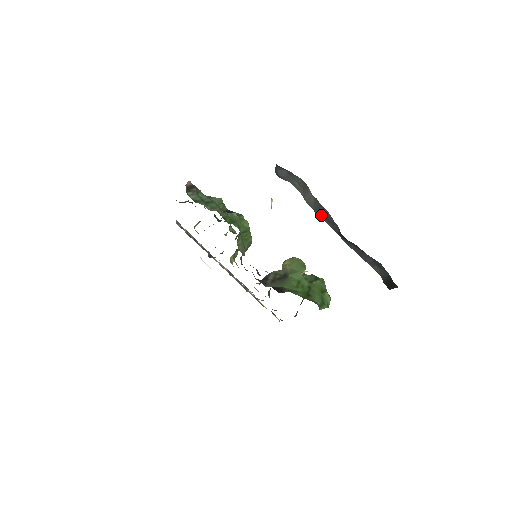
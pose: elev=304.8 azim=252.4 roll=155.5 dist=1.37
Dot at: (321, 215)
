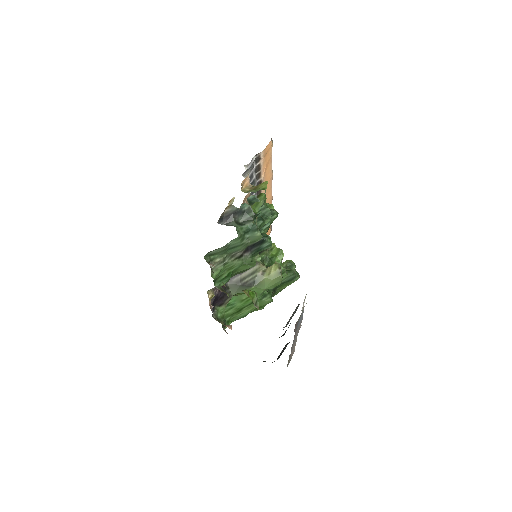
Dot at: occluded
